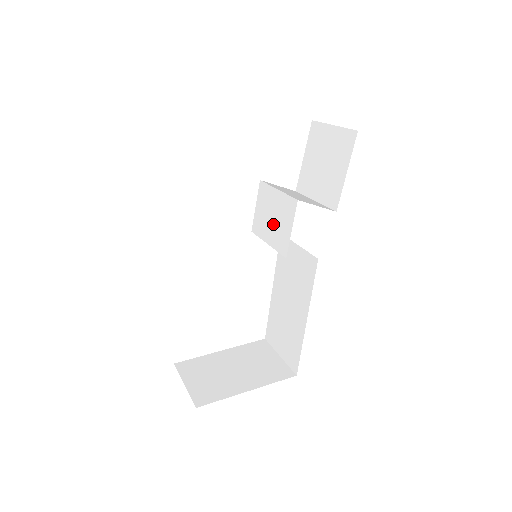
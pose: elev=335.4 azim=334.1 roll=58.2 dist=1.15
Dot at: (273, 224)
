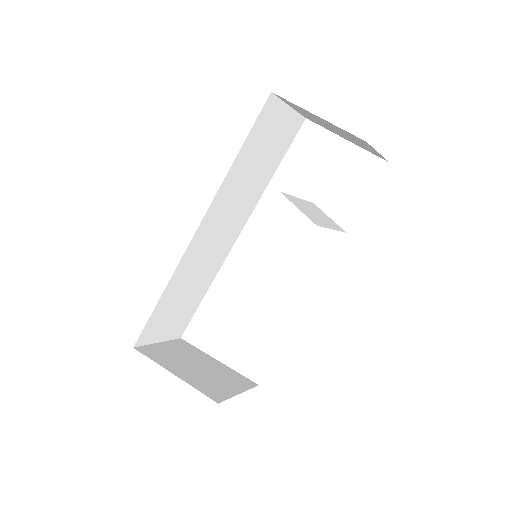
Dot at: occluded
